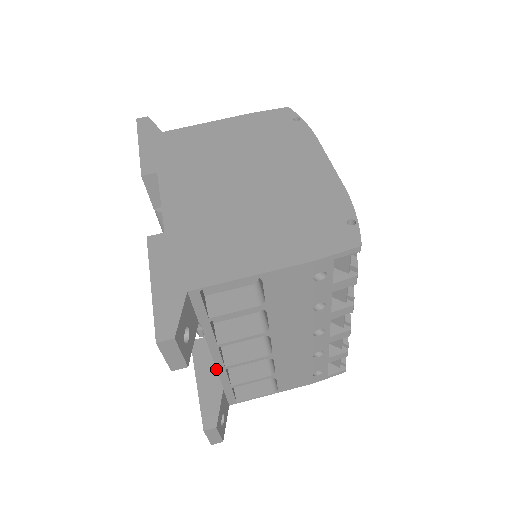
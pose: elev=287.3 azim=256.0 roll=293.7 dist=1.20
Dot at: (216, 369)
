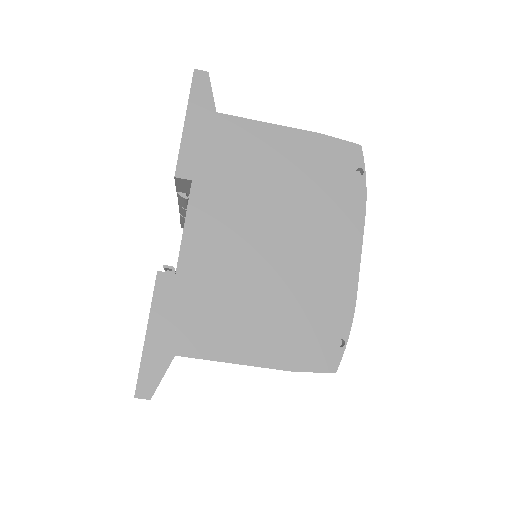
Dot at: occluded
